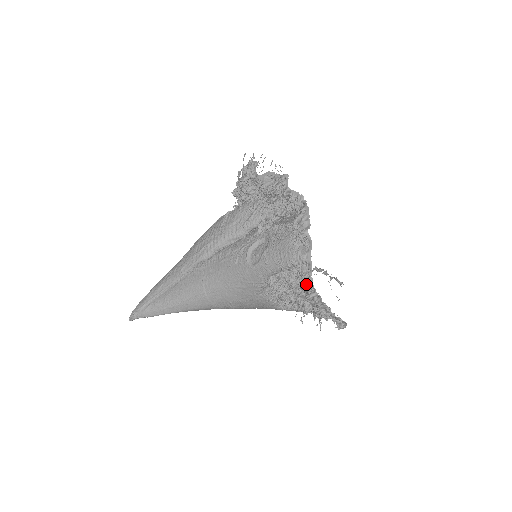
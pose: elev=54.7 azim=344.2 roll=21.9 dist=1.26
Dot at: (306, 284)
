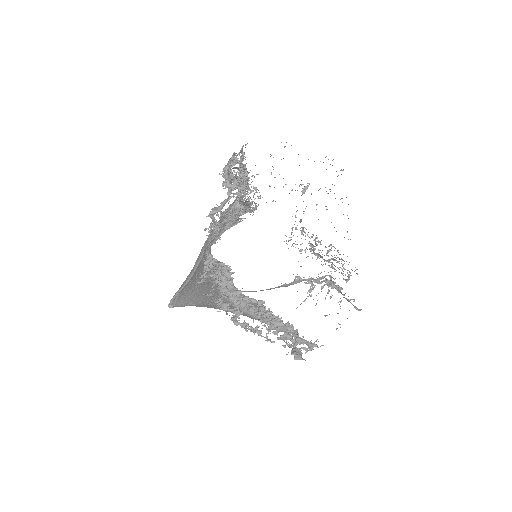
Dot at: (203, 279)
